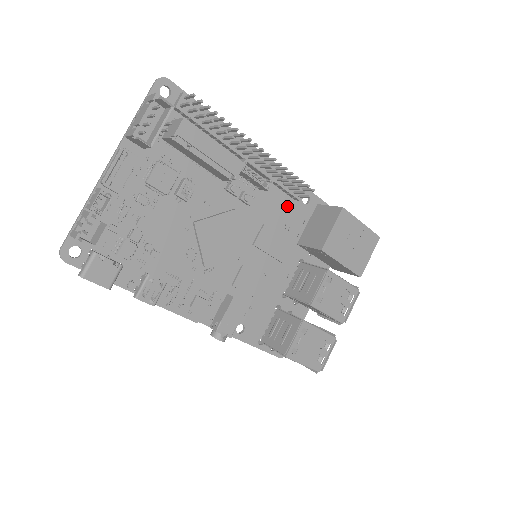
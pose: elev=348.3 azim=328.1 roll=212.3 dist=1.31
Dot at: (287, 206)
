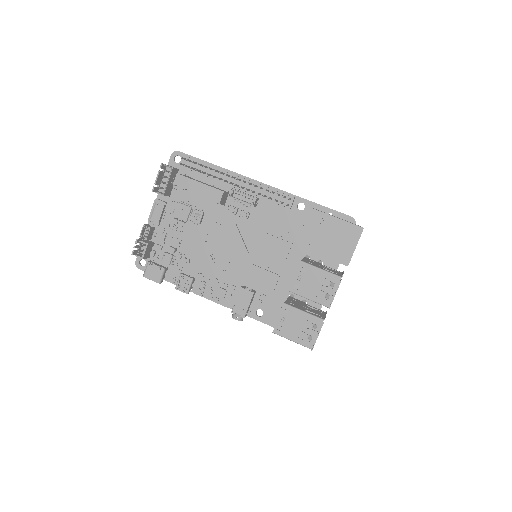
Dot at: (284, 215)
